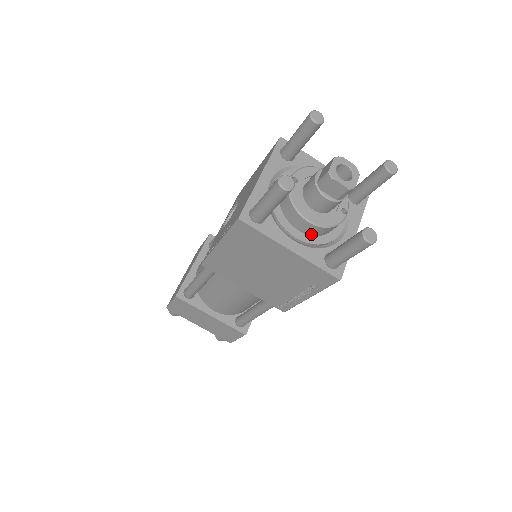
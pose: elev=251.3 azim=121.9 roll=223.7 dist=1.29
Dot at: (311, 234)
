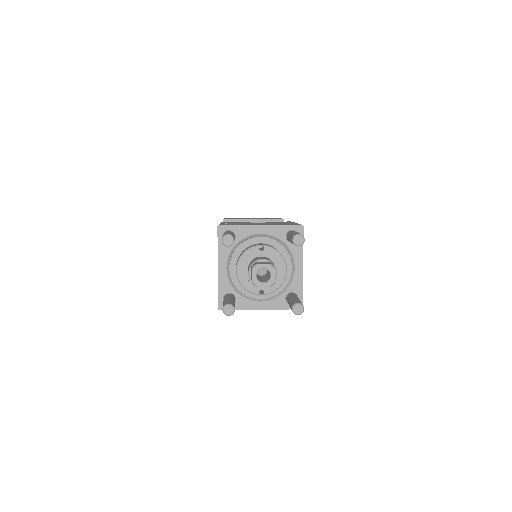
Dot at: occluded
